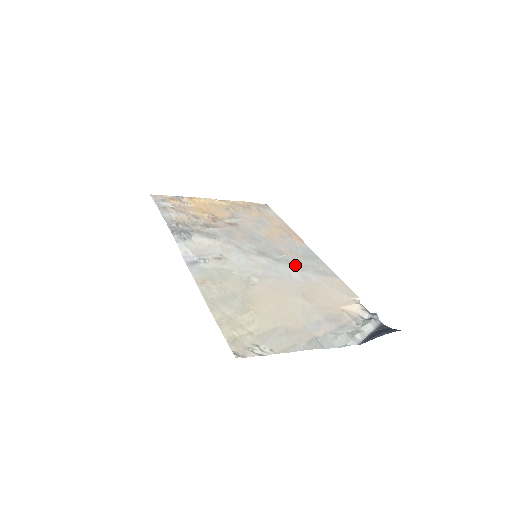
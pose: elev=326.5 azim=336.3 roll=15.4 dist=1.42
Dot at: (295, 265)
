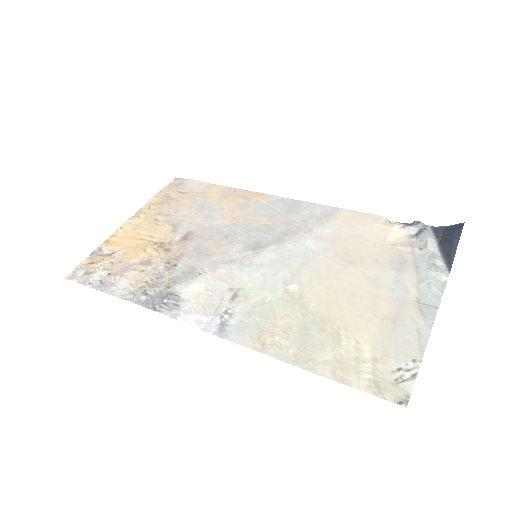
Dot at: (296, 231)
